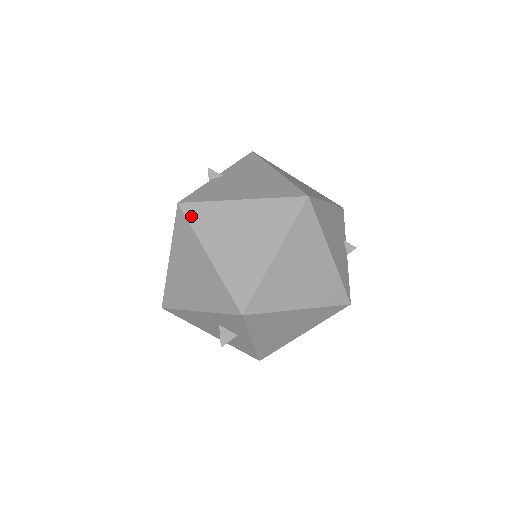
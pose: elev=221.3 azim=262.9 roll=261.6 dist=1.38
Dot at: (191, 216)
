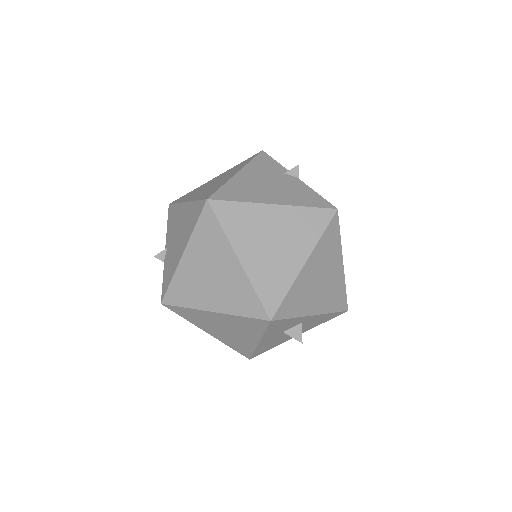
Dot at: (175, 302)
